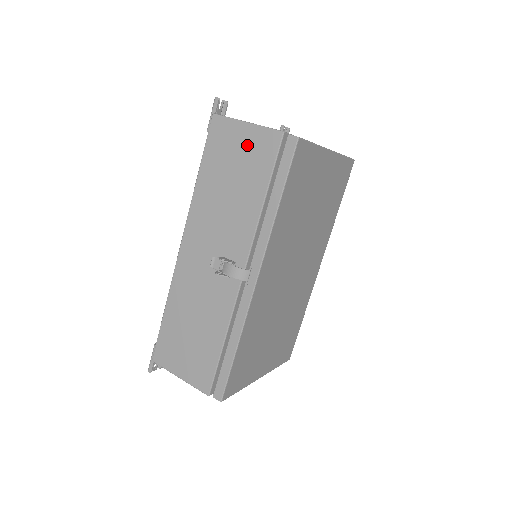
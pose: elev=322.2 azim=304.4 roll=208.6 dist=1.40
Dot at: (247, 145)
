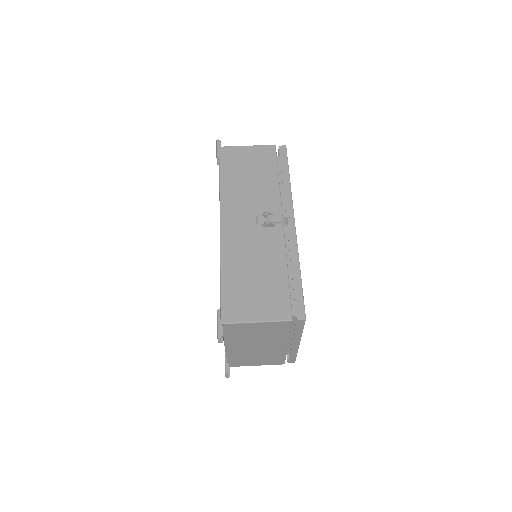
Dot at: (253, 155)
